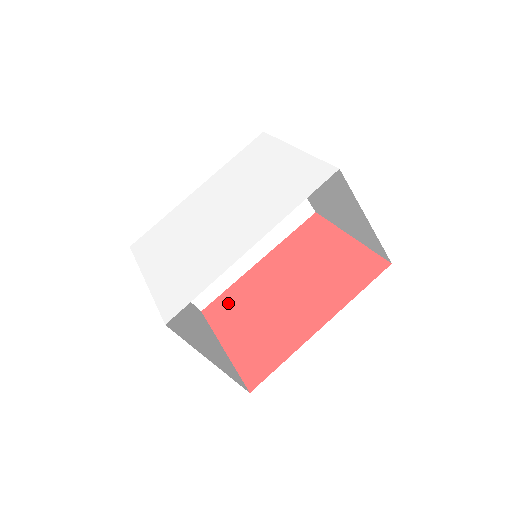
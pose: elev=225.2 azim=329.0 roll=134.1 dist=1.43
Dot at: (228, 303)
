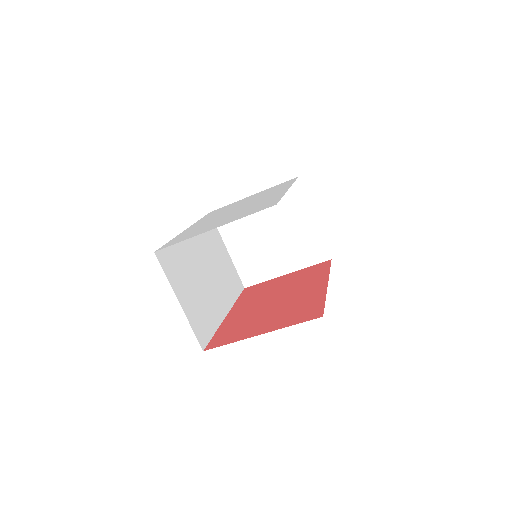
Dot at: (228, 332)
